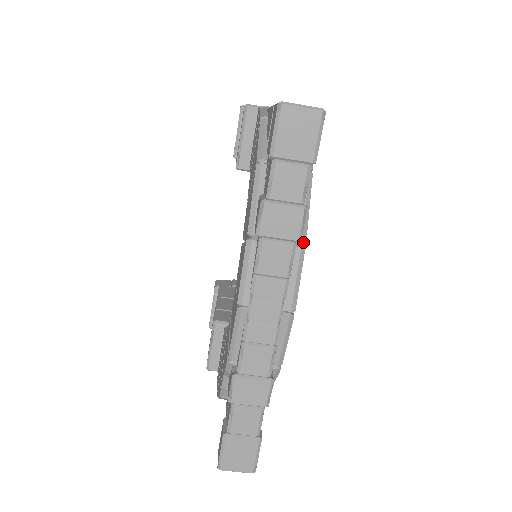
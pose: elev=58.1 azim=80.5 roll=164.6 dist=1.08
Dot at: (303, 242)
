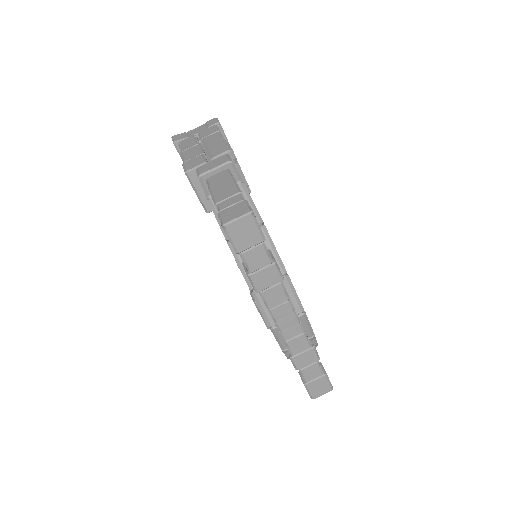
Dot at: (285, 274)
